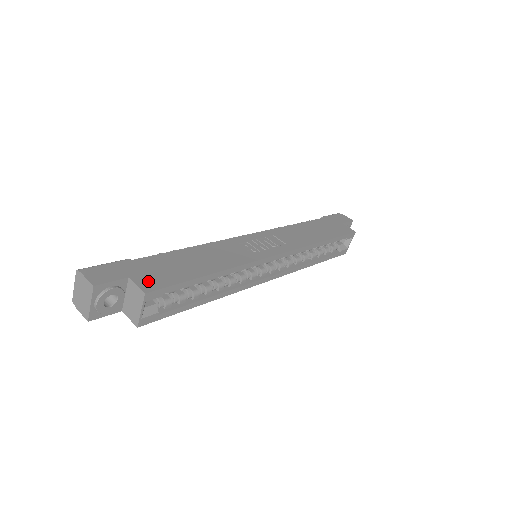
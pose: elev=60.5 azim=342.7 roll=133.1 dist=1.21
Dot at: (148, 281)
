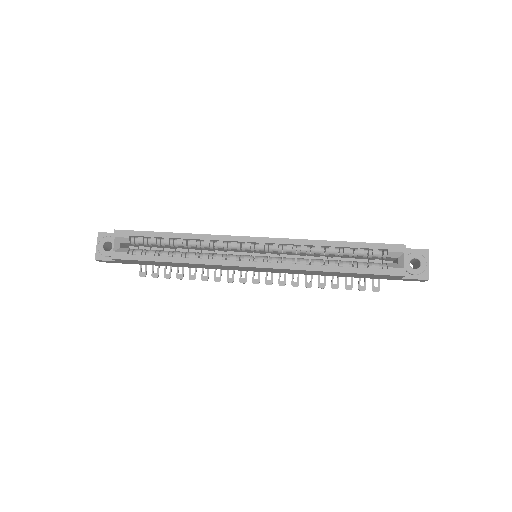
Dot at: occluded
